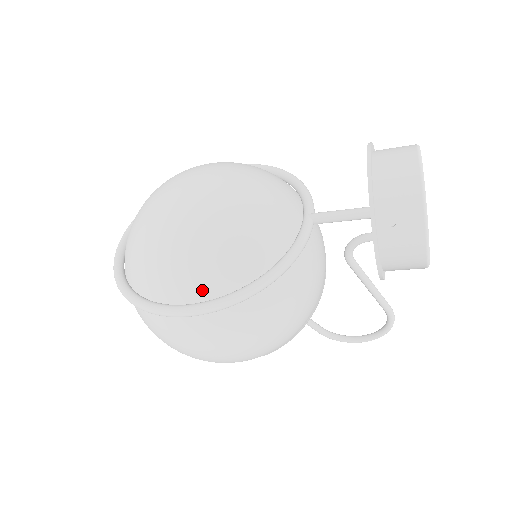
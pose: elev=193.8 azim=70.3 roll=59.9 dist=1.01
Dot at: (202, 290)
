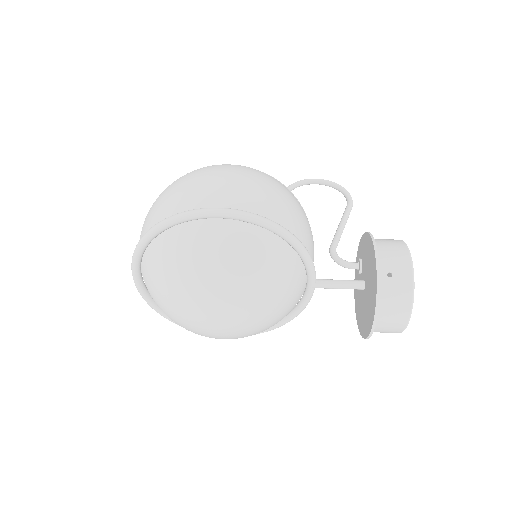
Dot at: occluded
